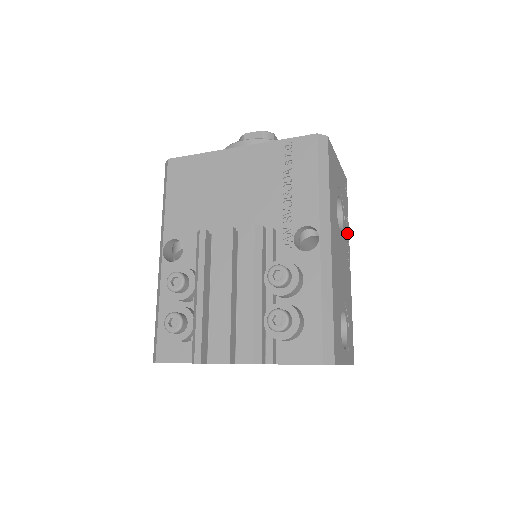
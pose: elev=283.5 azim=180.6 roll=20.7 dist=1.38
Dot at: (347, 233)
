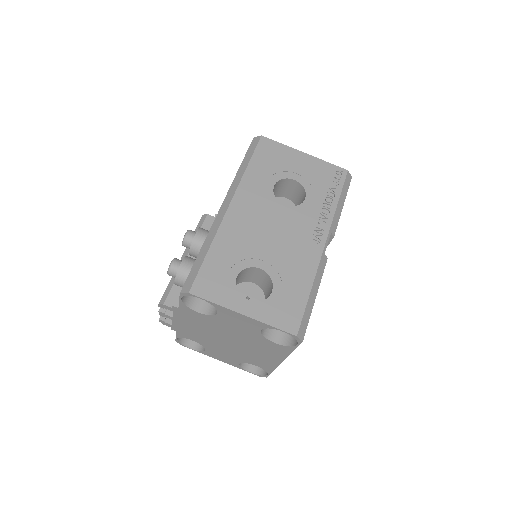
Dot at: (324, 213)
